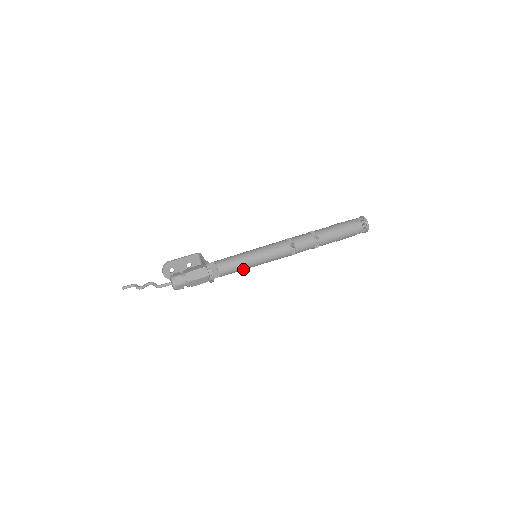
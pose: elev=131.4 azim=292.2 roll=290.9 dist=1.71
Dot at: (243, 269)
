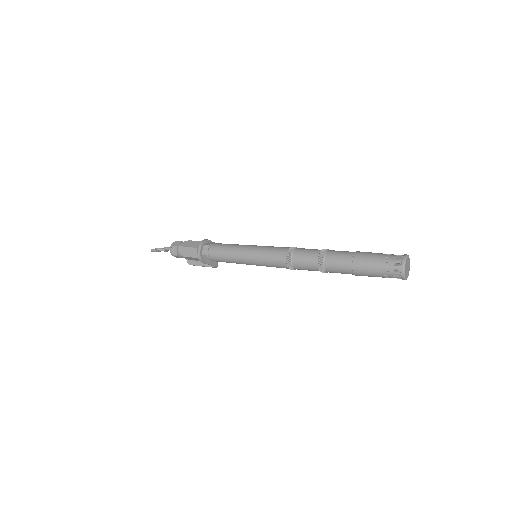
Dot at: (232, 258)
